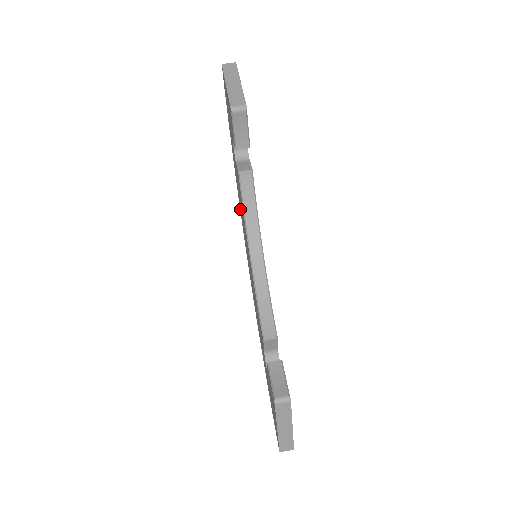
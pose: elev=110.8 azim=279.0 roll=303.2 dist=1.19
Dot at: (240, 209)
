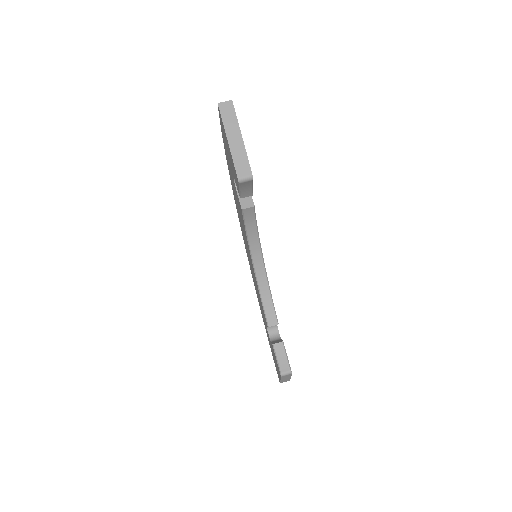
Dot at: (235, 201)
